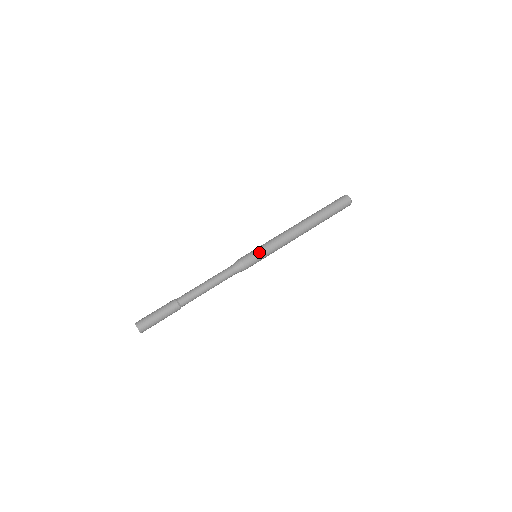
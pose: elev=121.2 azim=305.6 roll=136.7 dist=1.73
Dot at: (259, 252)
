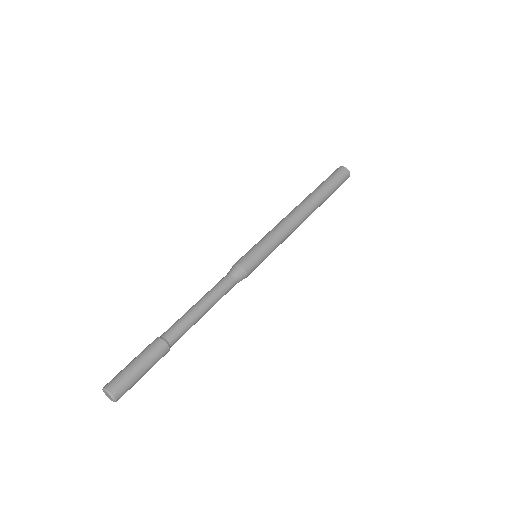
Dot at: (254, 246)
